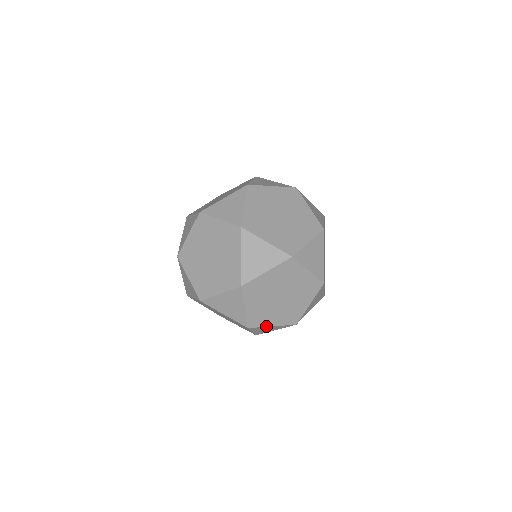
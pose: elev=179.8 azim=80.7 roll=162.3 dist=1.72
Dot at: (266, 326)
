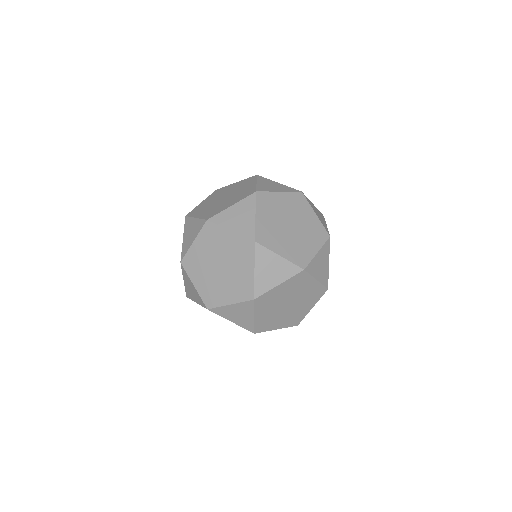
Dot at: occluded
